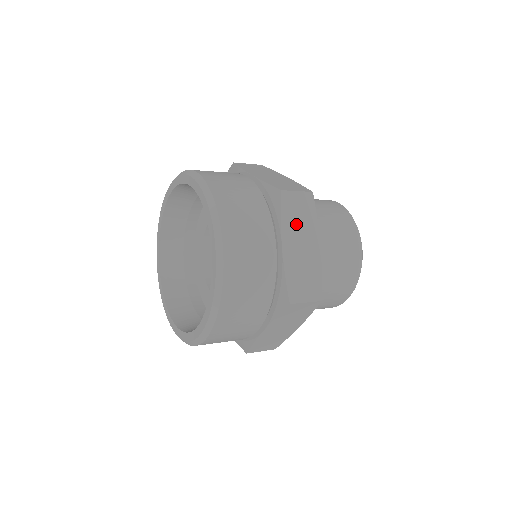
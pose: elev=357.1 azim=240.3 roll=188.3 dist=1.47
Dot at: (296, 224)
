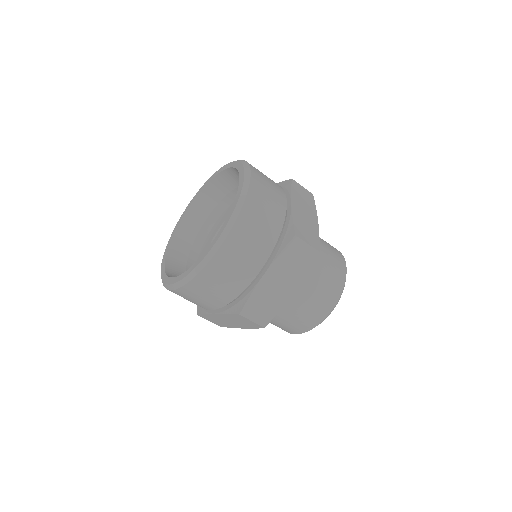
Dot at: occluded
